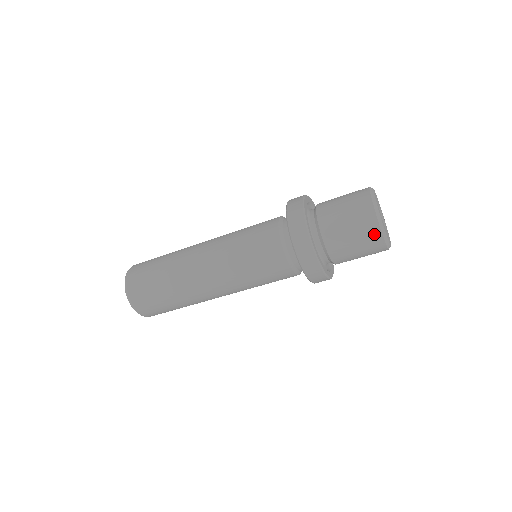
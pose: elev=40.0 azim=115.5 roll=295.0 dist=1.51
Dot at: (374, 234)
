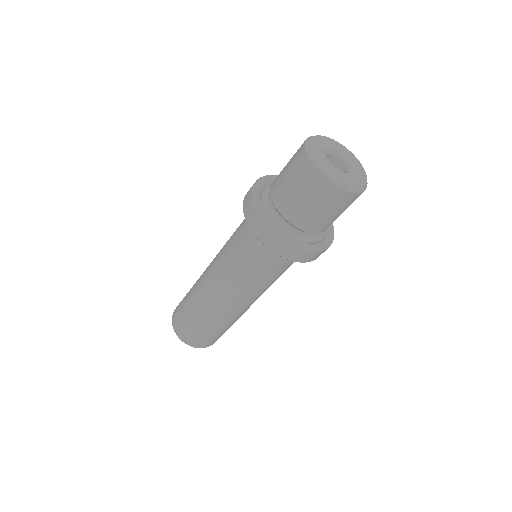
Dot at: (304, 165)
